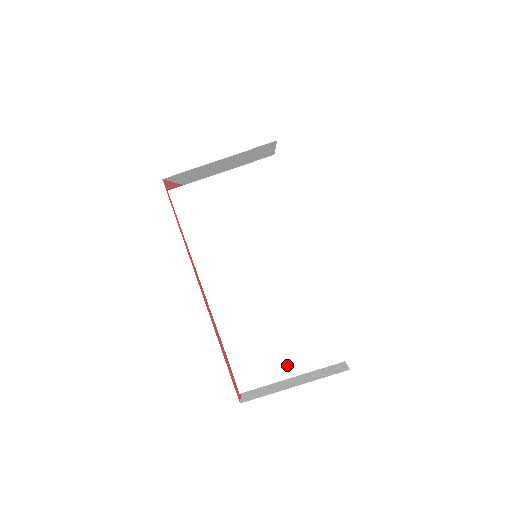
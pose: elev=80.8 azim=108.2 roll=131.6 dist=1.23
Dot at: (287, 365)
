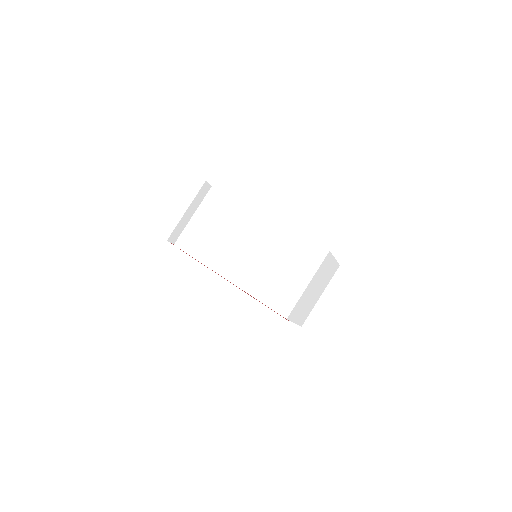
Dot at: (300, 281)
